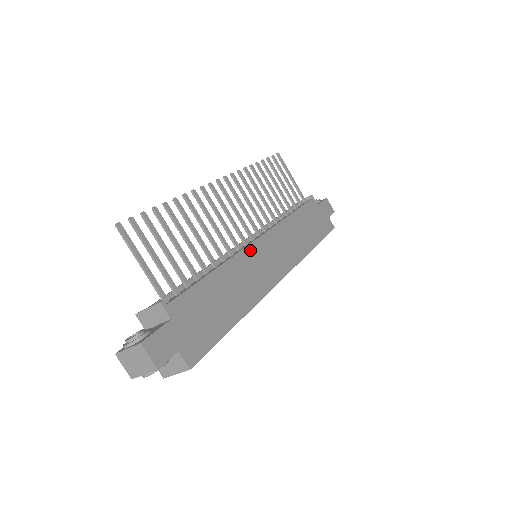
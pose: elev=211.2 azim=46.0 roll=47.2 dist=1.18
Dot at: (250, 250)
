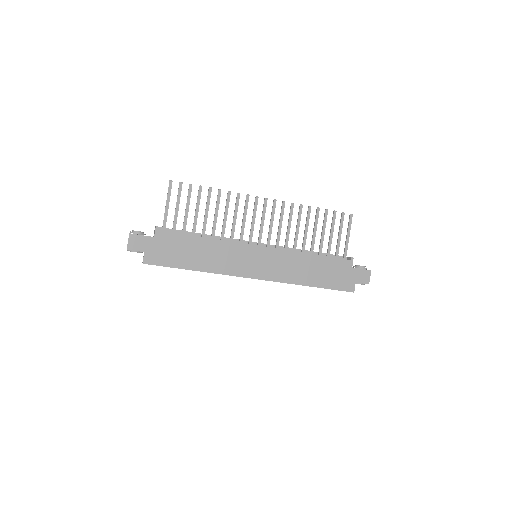
Dot at: (244, 247)
